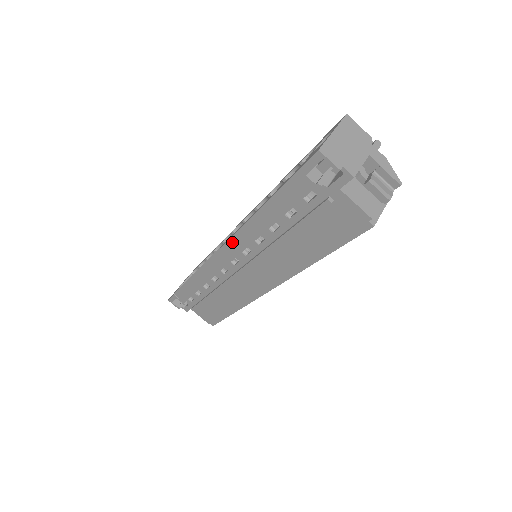
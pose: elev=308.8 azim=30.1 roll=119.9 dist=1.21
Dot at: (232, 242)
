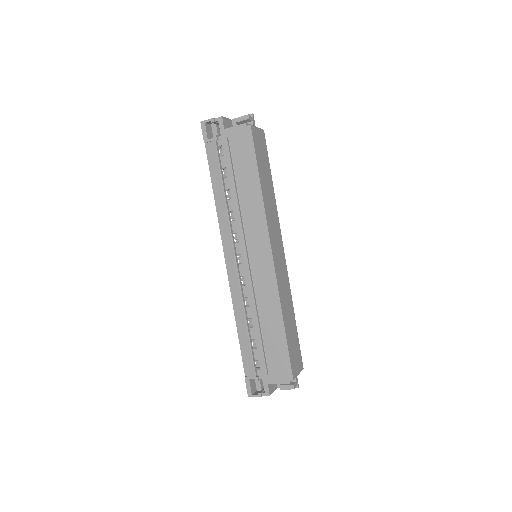
Dot at: (224, 239)
